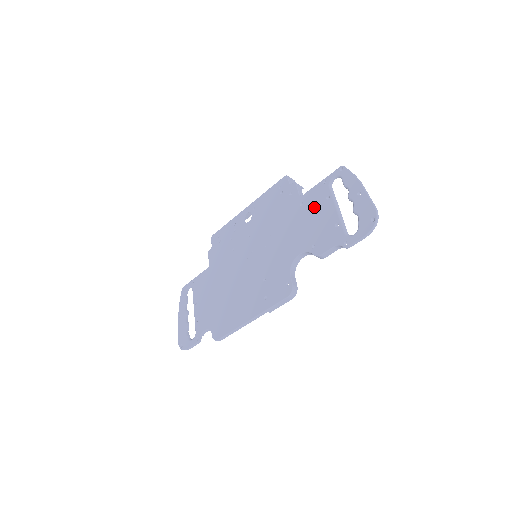
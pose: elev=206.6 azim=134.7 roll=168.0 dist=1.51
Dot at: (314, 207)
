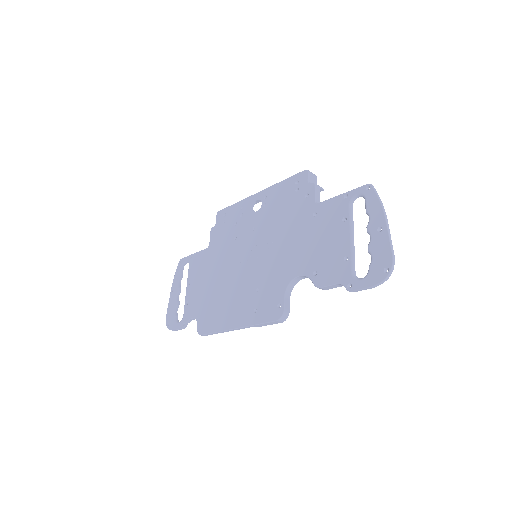
Dot at: (327, 224)
